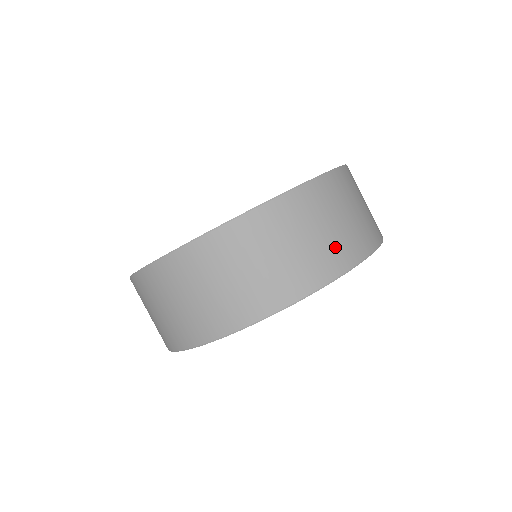
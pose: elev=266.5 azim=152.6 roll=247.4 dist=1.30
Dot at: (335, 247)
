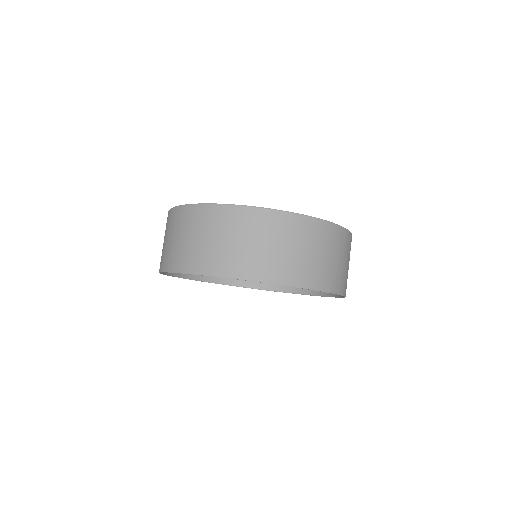
Dot at: occluded
